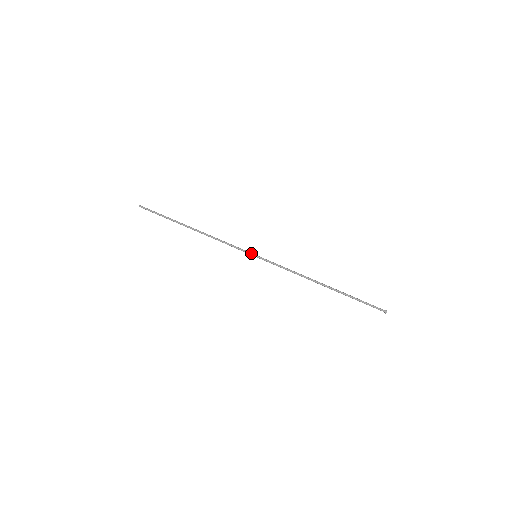
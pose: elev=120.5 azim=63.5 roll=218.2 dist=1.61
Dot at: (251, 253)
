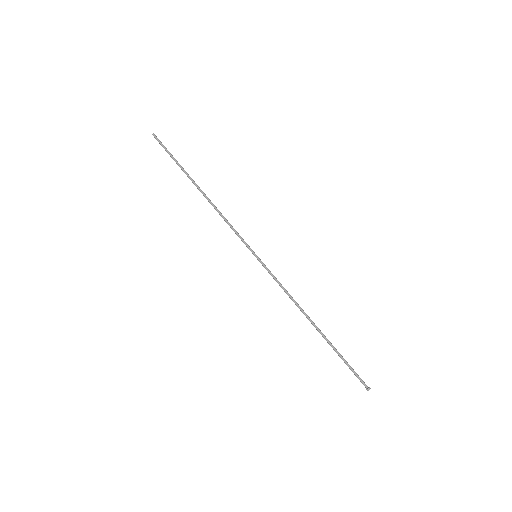
Dot at: (251, 250)
